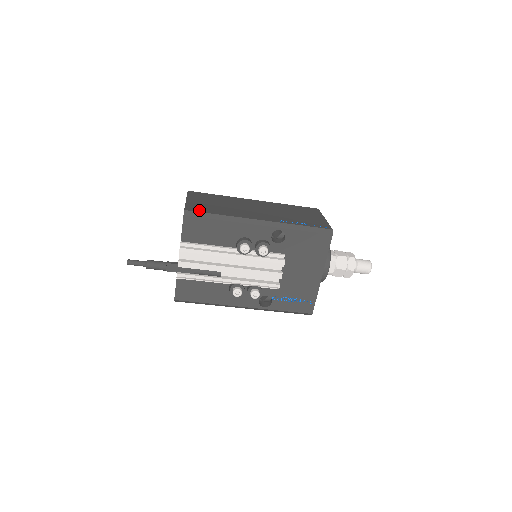
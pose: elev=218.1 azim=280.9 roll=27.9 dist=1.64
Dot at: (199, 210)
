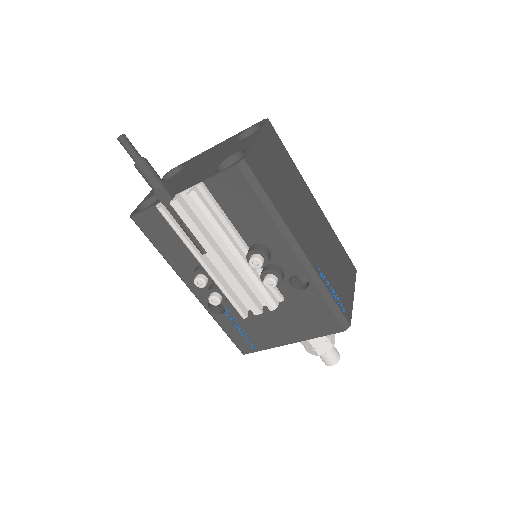
Dot at: (258, 174)
